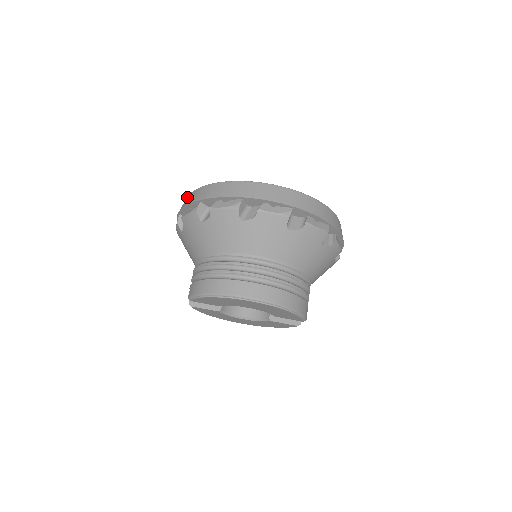
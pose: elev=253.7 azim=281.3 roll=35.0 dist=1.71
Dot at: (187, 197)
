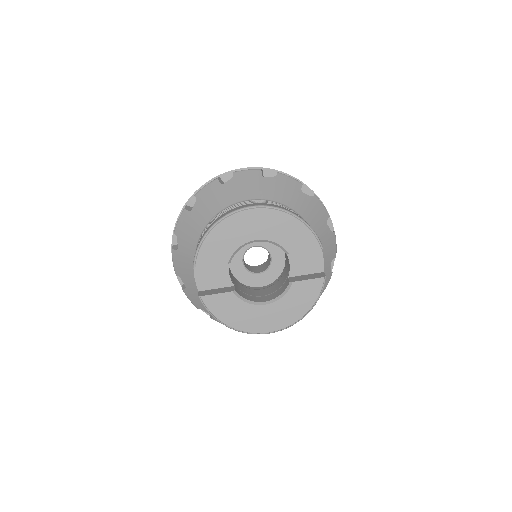
Dot at: occluded
